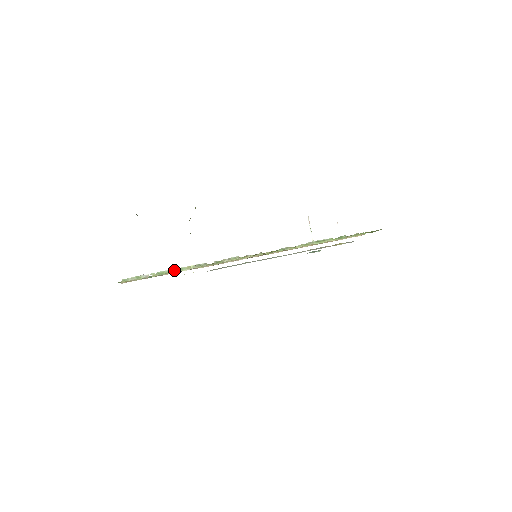
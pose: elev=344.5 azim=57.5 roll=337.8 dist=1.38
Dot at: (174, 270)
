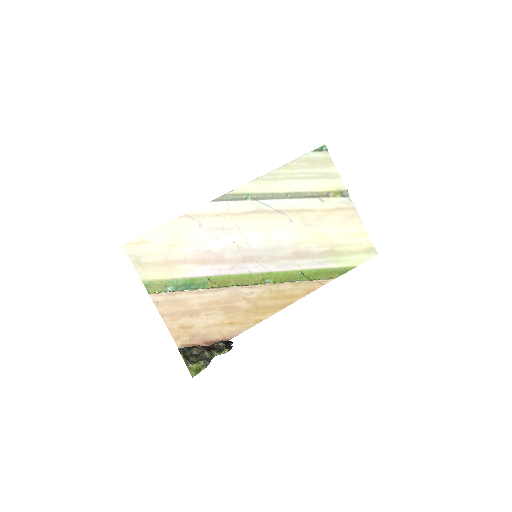
Dot at: (191, 290)
